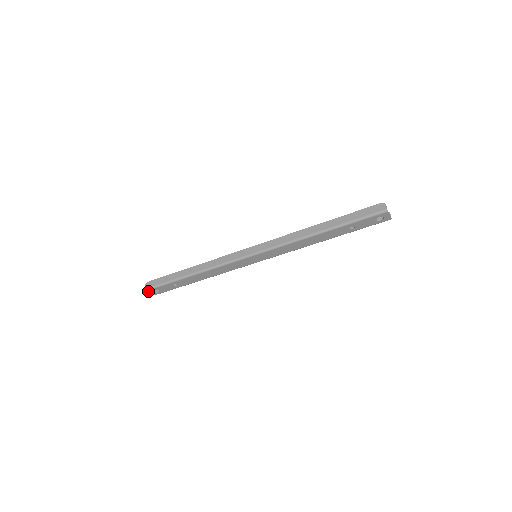
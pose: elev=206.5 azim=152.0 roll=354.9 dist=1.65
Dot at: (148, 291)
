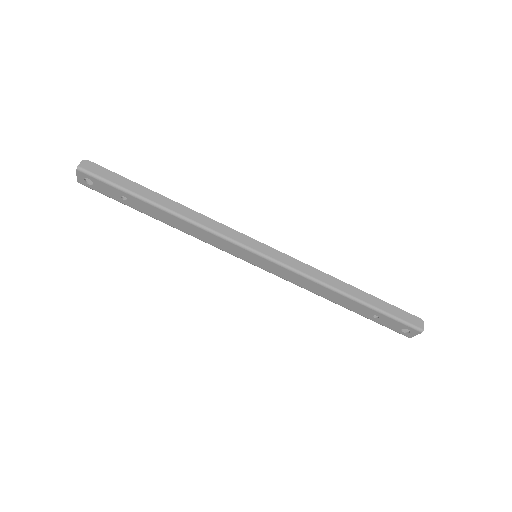
Dot at: (79, 172)
